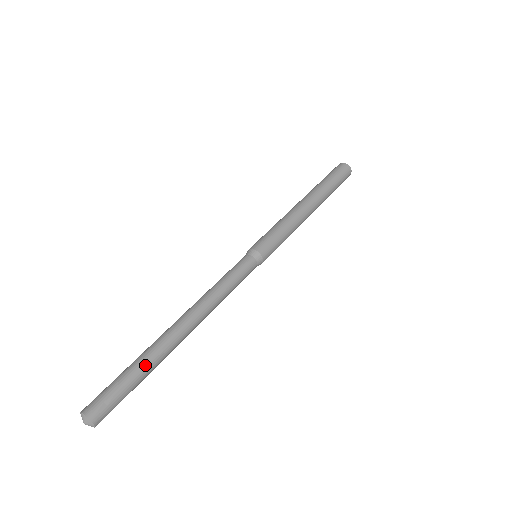
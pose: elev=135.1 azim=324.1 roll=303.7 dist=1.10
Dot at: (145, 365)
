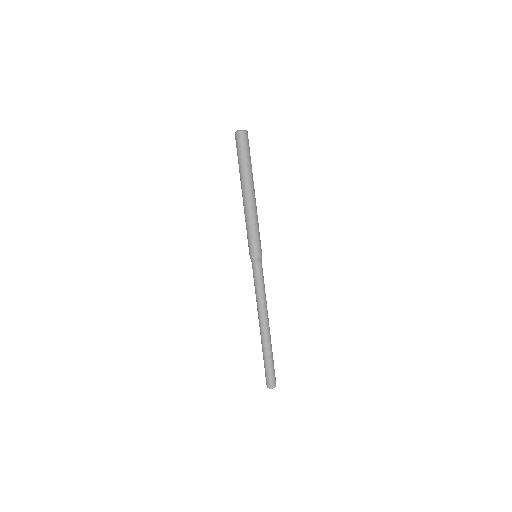
Dot at: (268, 355)
